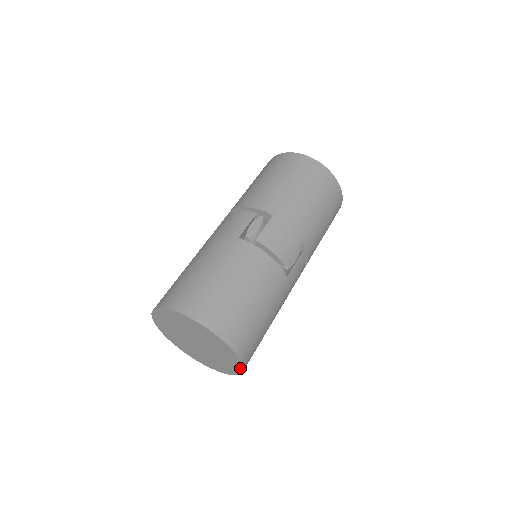
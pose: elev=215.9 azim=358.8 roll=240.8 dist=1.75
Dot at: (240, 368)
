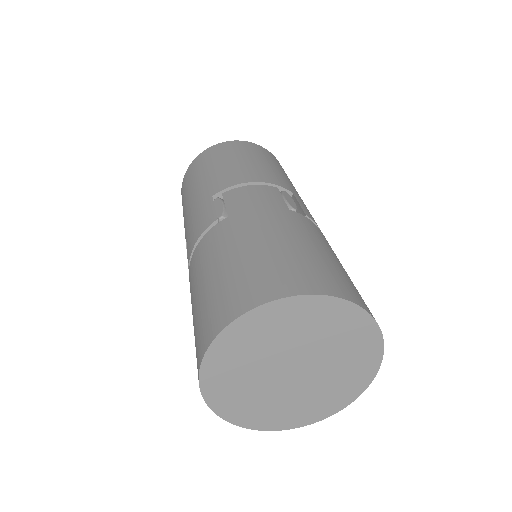
Dot at: (357, 393)
